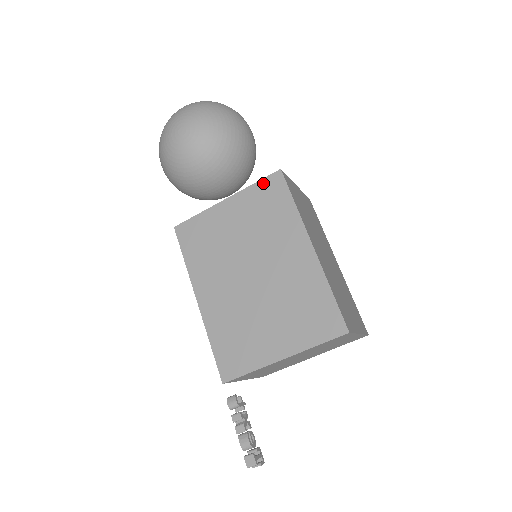
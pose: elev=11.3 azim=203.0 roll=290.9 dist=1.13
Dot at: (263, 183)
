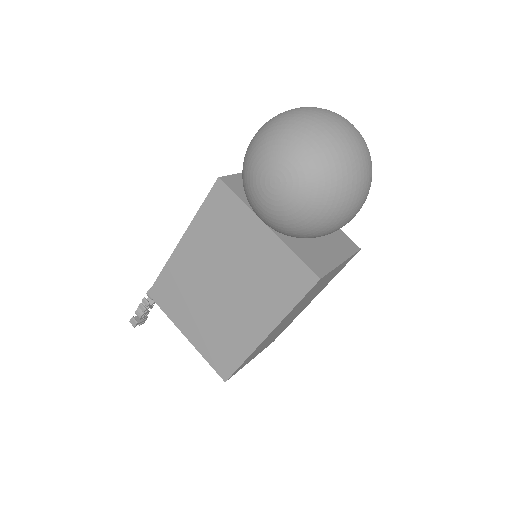
Dot at: (299, 265)
